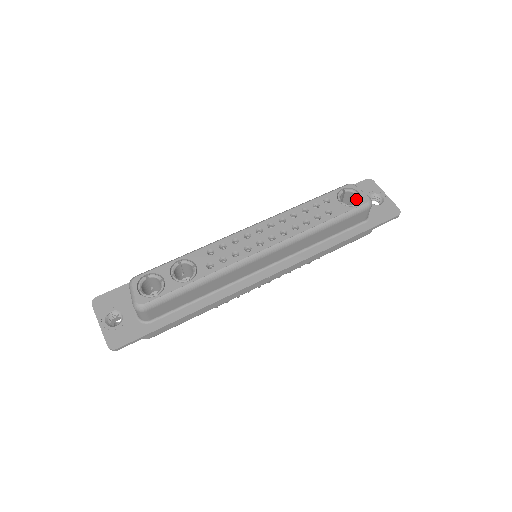
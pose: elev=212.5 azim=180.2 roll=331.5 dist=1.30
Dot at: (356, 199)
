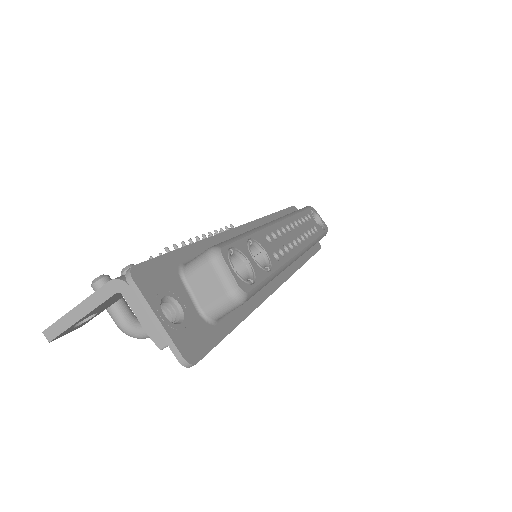
Dot at: occluded
